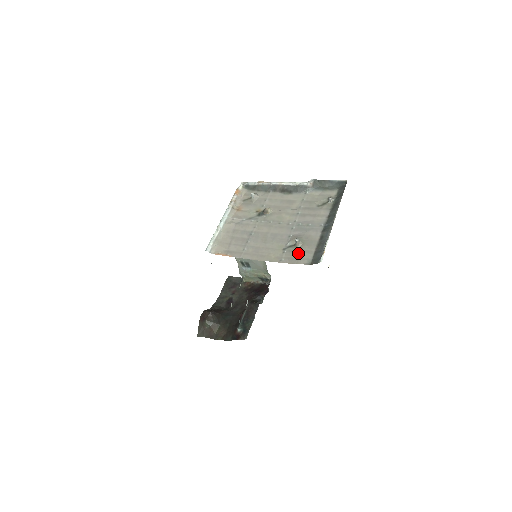
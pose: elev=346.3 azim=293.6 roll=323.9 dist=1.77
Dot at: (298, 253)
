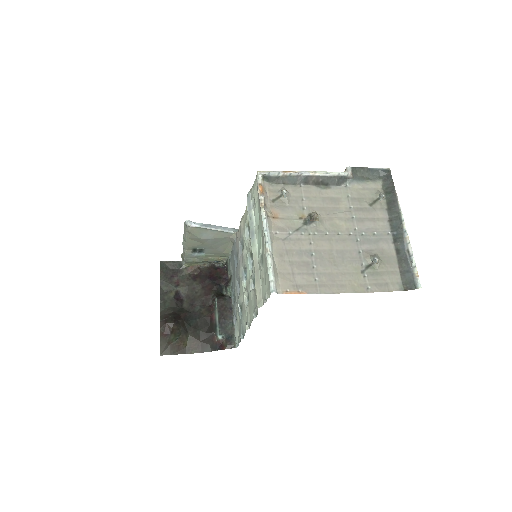
Dot at: (383, 276)
